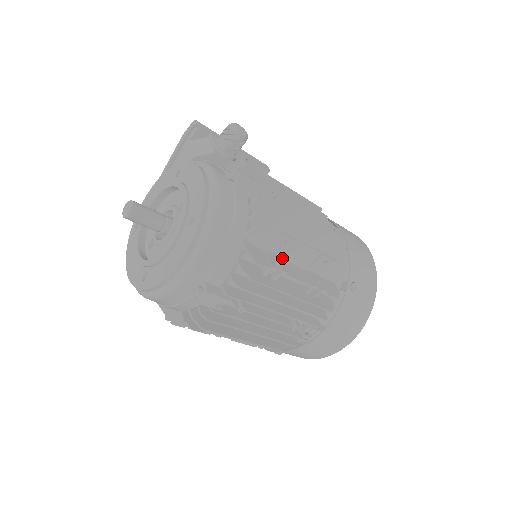
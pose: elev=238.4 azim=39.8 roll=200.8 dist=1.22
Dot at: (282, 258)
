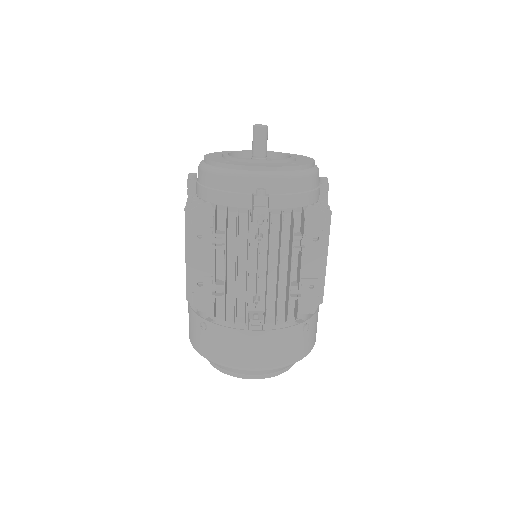
Dot at: occluded
